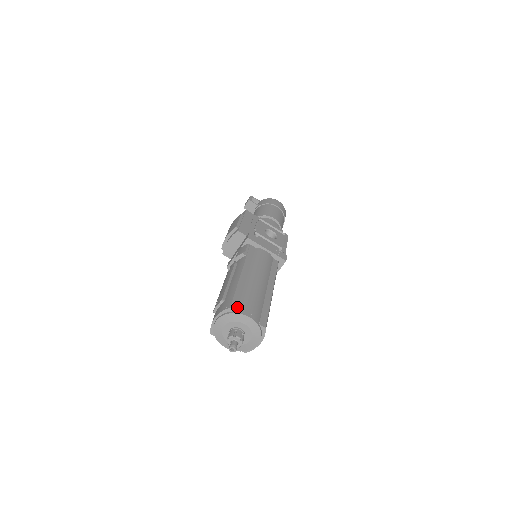
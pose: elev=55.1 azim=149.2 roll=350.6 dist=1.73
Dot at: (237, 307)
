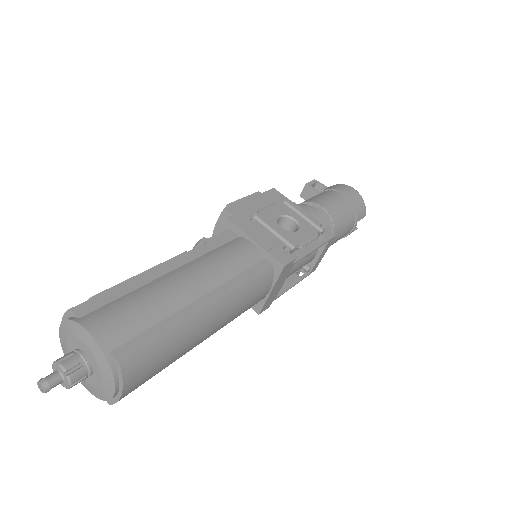
Dot at: (88, 311)
